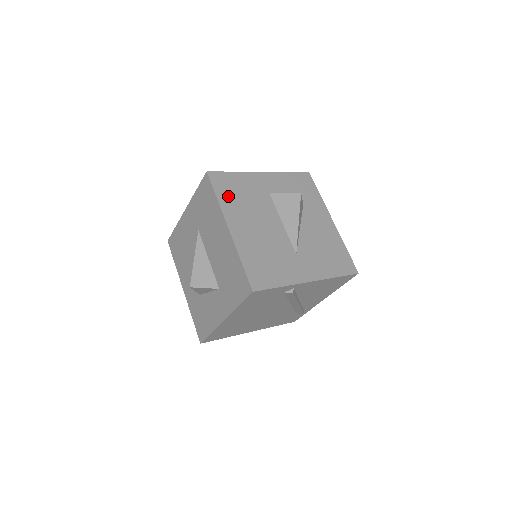
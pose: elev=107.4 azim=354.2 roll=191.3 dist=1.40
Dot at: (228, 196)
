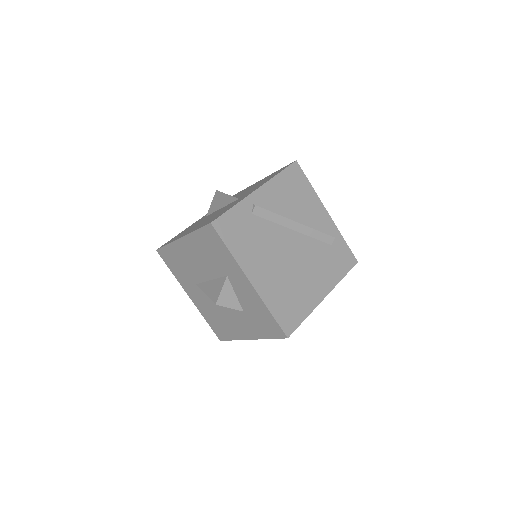
Dot at: occluded
